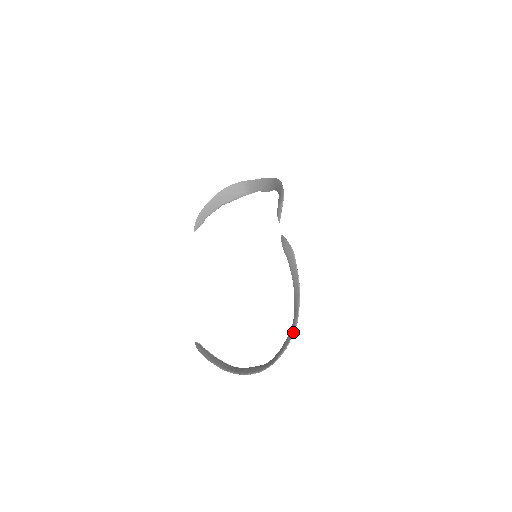
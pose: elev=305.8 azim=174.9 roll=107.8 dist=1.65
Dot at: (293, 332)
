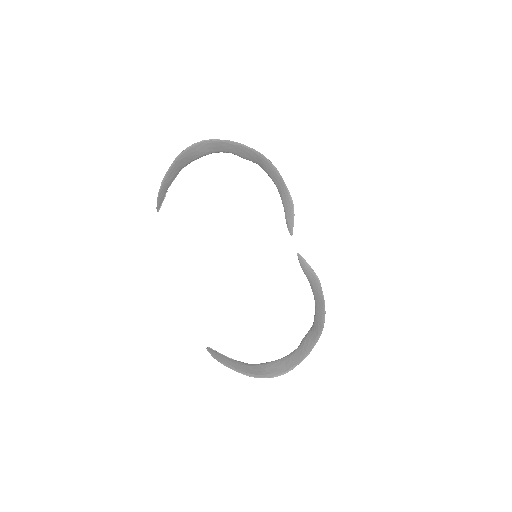
Dot at: (316, 342)
